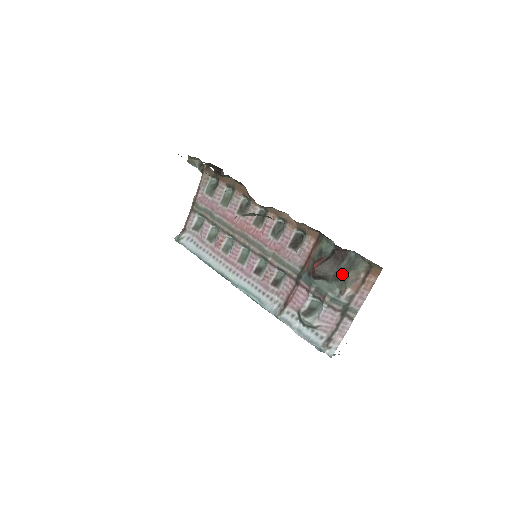
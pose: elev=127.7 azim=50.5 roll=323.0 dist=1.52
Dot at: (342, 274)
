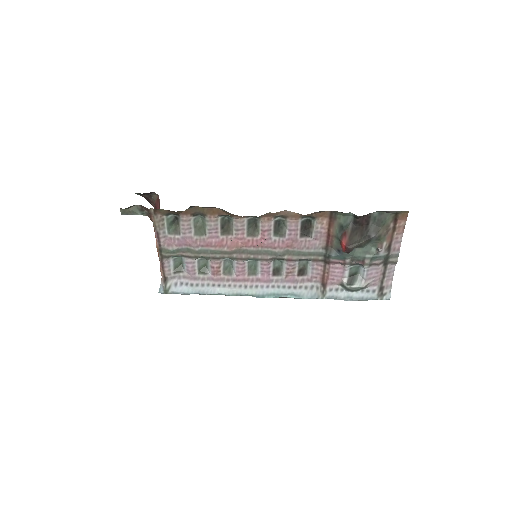
Dot at: (374, 235)
